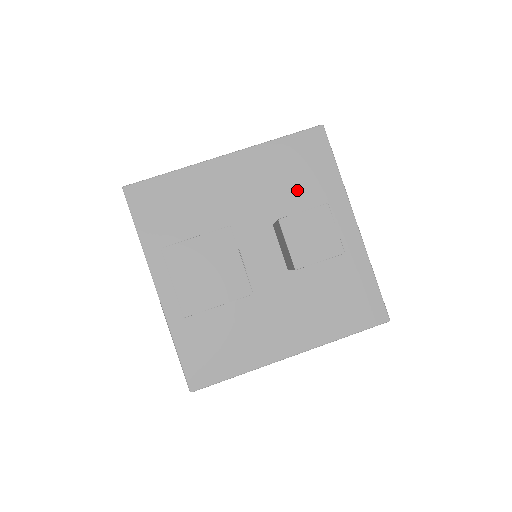
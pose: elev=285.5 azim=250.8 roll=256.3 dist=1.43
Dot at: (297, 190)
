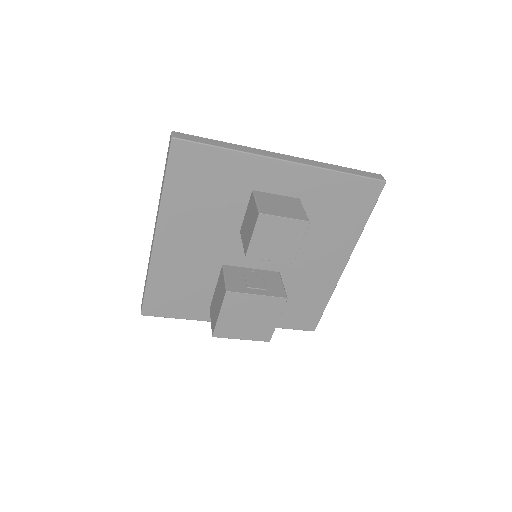
Dot at: (223, 197)
